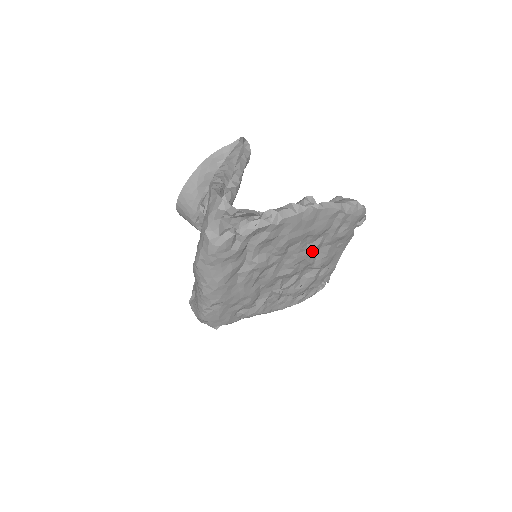
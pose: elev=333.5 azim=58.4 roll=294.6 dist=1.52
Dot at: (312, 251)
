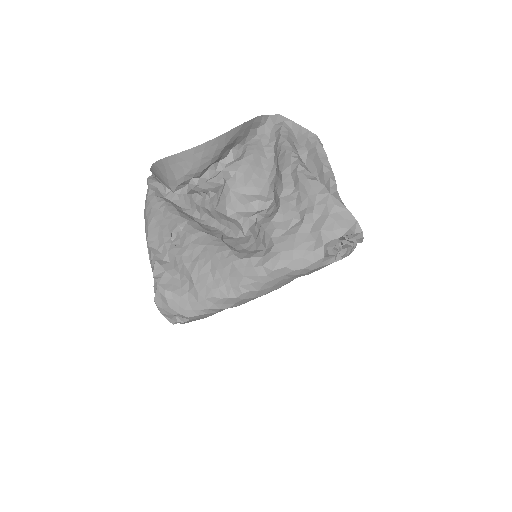
Dot at: occluded
